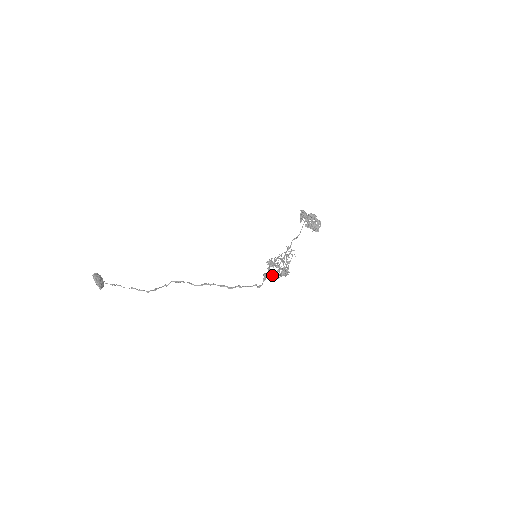
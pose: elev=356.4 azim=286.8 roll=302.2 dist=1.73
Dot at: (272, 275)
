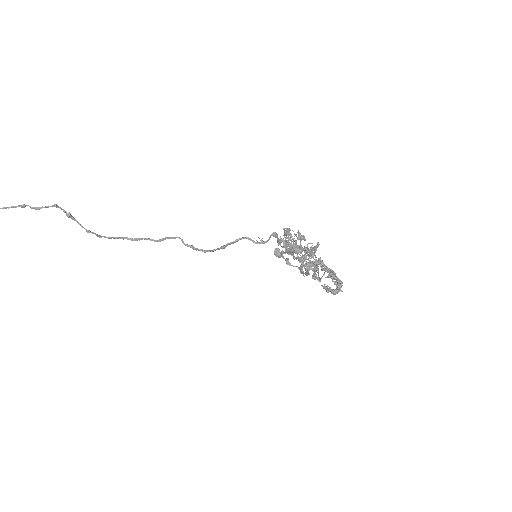
Dot at: (295, 234)
